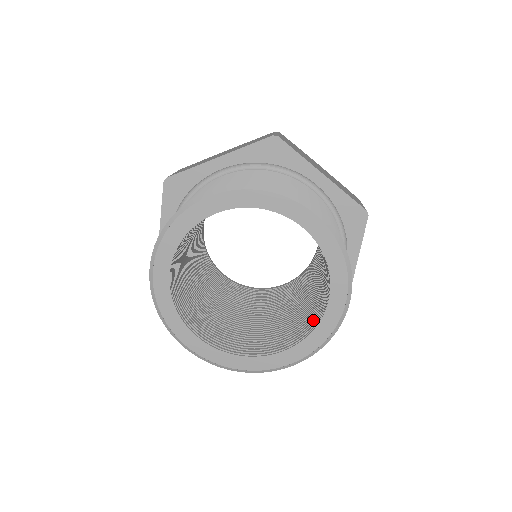
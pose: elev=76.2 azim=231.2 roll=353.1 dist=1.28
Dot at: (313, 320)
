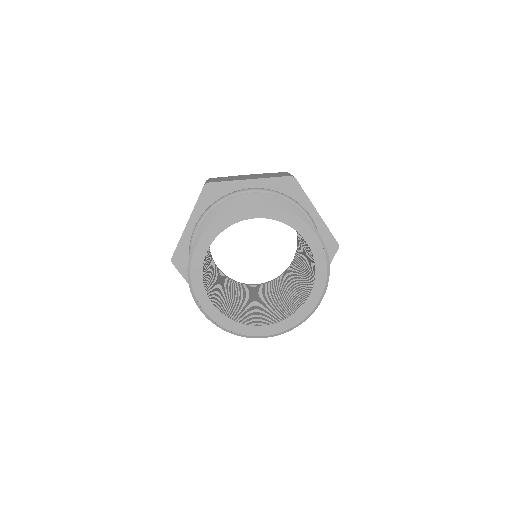
Dot at: (312, 261)
